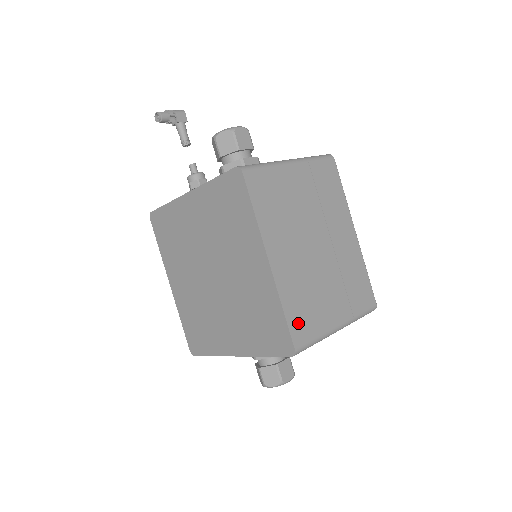
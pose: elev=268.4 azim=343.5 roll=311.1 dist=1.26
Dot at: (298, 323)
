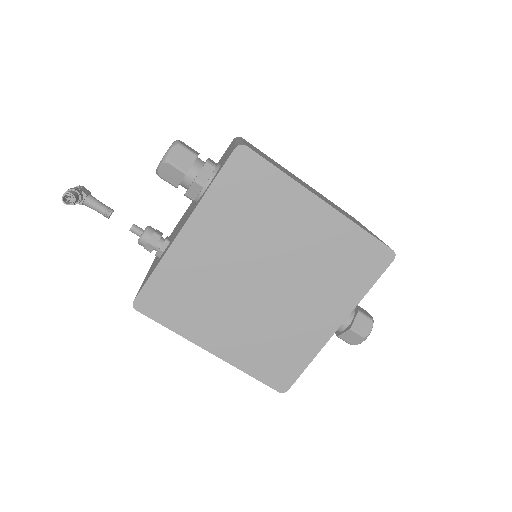
Dot at: occluded
